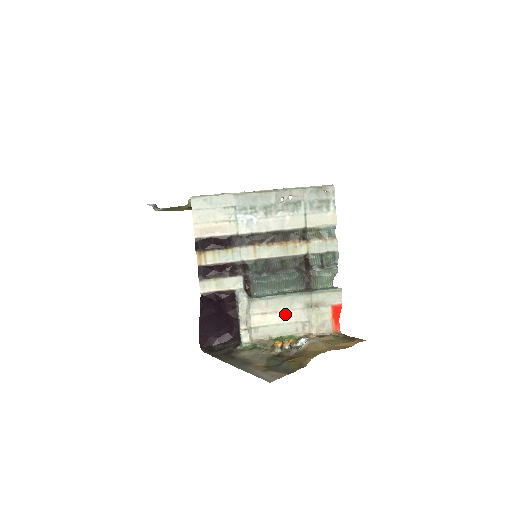
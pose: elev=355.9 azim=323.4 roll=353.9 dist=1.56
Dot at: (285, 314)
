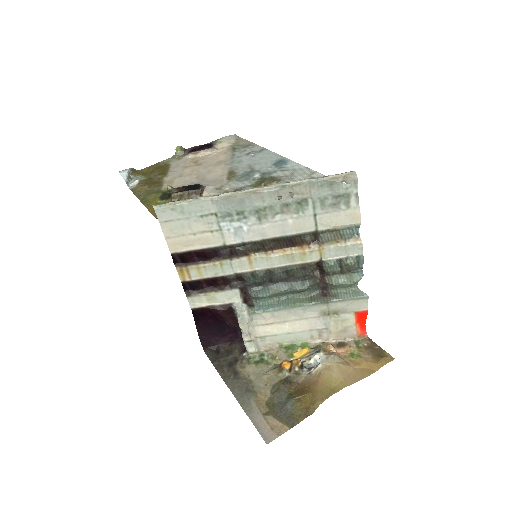
Dot at: (296, 323)
